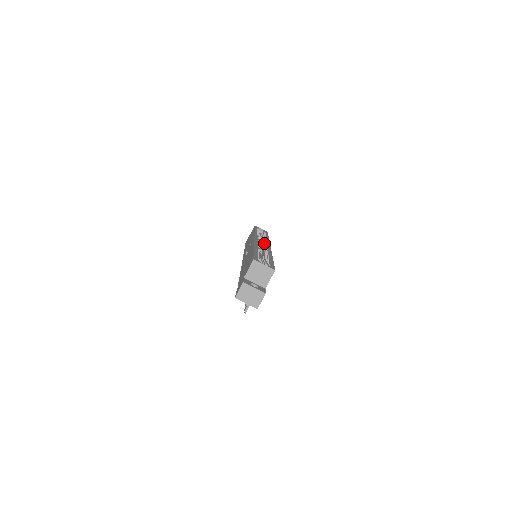
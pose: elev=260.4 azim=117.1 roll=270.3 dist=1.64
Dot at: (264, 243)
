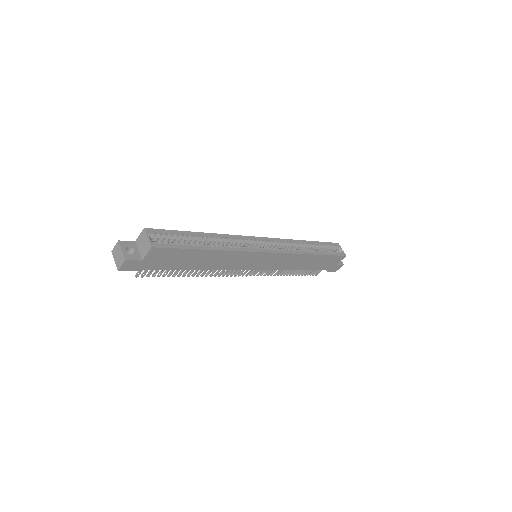
Dot at: occluded
